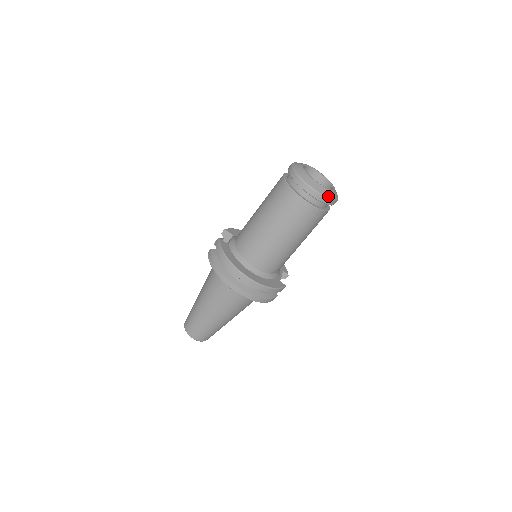
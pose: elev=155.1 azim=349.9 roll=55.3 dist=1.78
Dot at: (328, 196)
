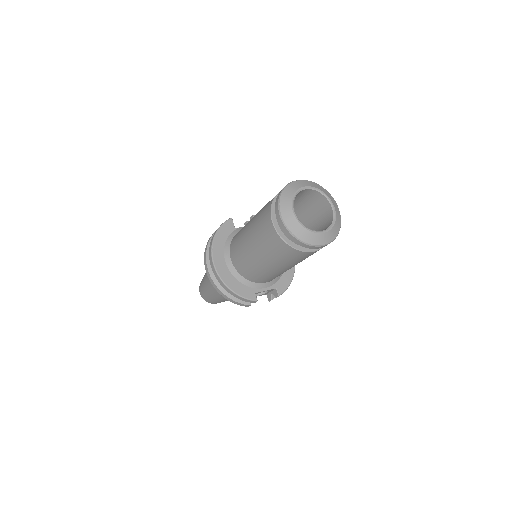
Dot at: (296, 233)
